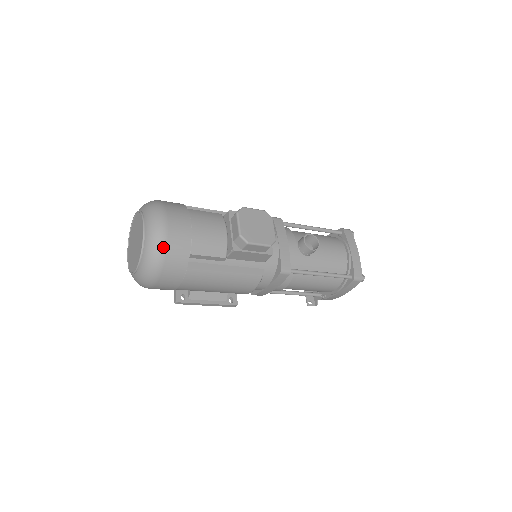
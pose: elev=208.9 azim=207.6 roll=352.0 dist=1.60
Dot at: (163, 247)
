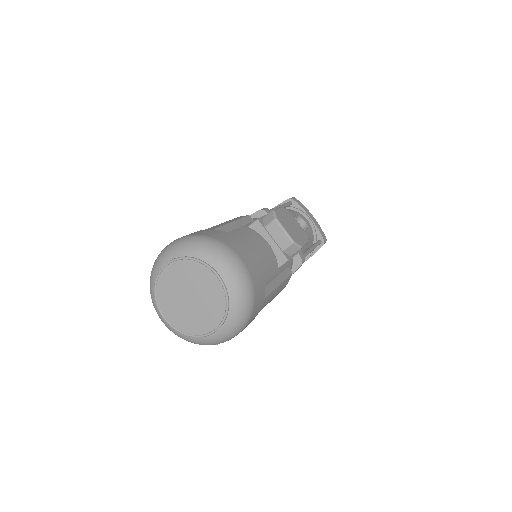
Dot at: (252, 289)
